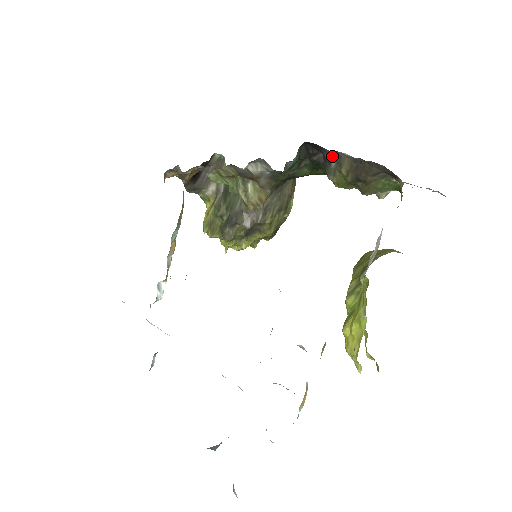
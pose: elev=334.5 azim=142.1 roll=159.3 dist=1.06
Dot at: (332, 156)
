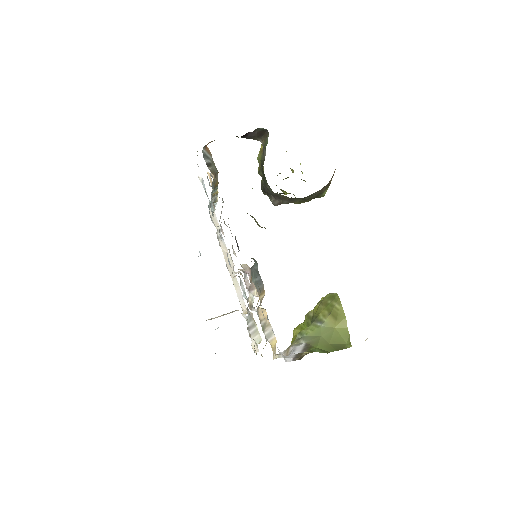
Dot at: occluded
